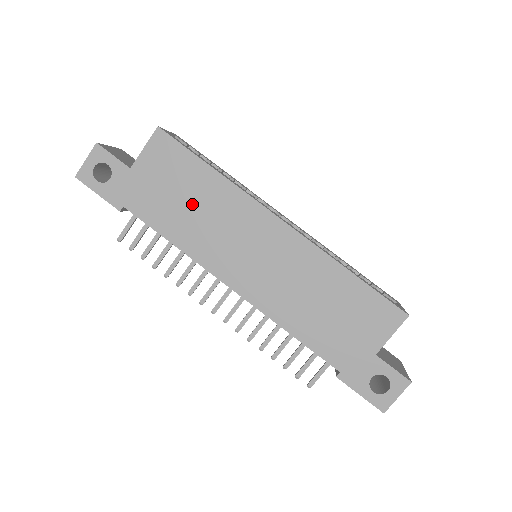
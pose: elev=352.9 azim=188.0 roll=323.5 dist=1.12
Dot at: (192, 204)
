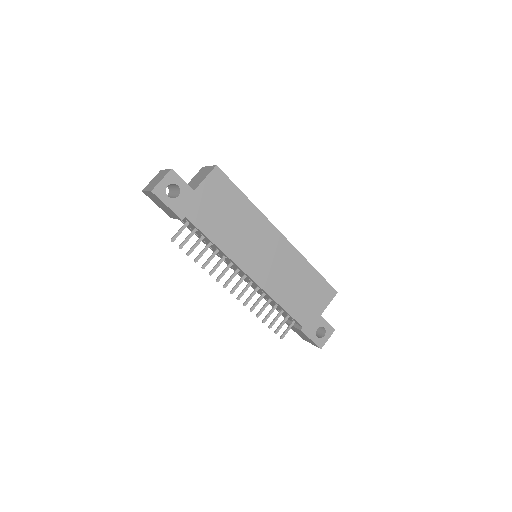
Dot at: (232, 220)
